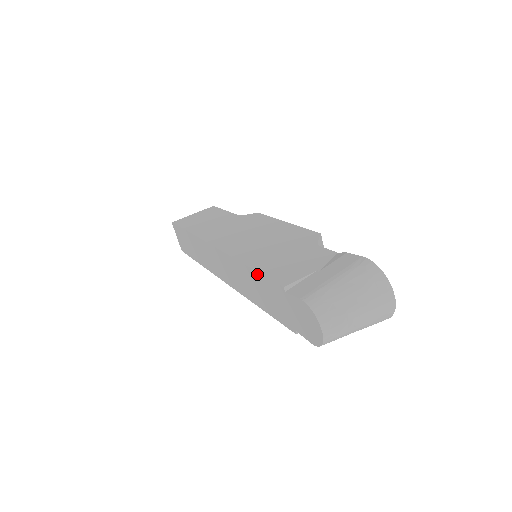
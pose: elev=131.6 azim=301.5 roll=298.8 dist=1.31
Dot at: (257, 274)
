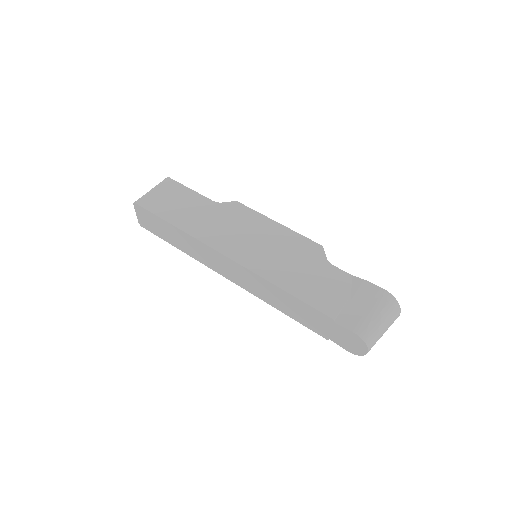
Dot at: (296, 299)
